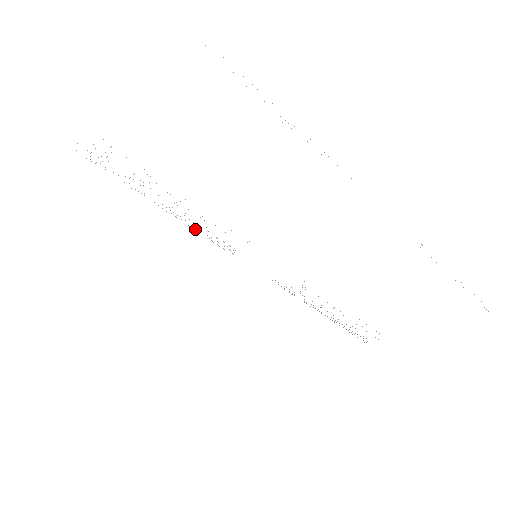
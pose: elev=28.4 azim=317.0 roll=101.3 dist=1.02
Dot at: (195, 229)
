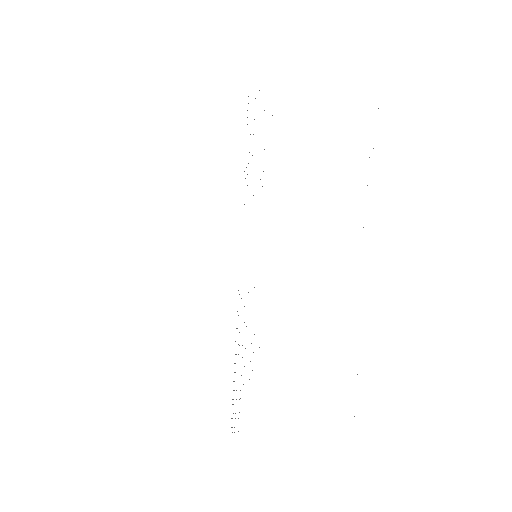
Dot at: occluded
